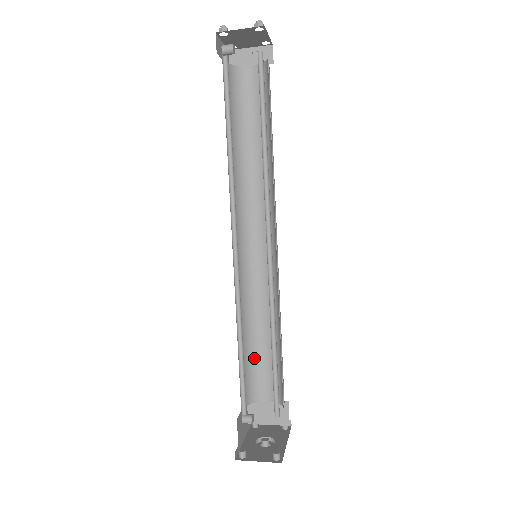
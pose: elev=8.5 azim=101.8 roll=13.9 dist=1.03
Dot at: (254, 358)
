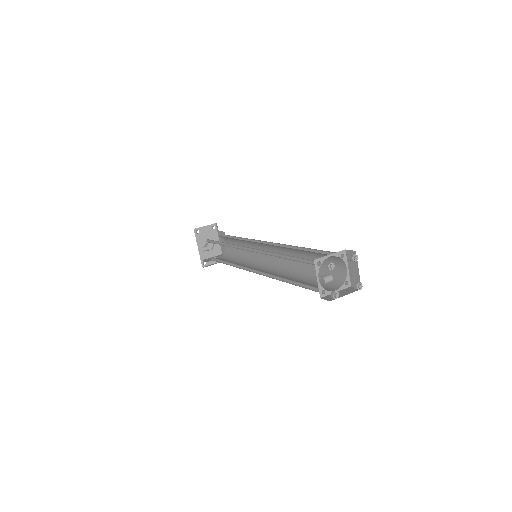
Dot at: occluded
